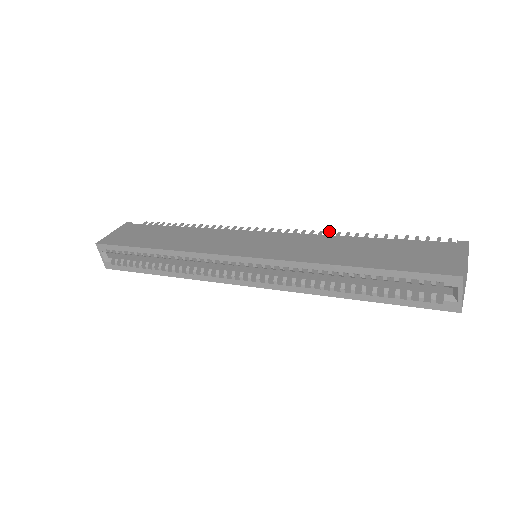
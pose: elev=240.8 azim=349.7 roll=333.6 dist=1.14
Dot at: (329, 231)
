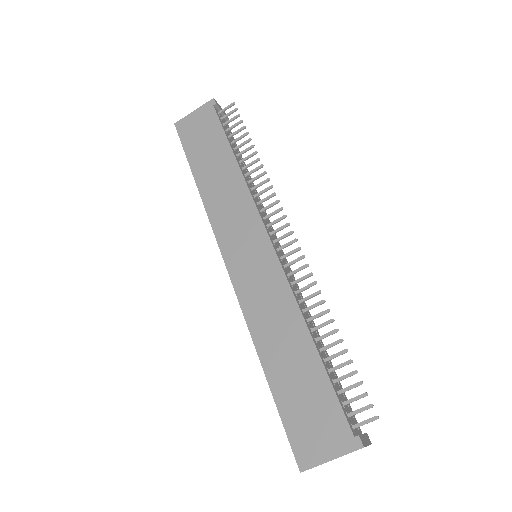
Dot at: (318, 291)
